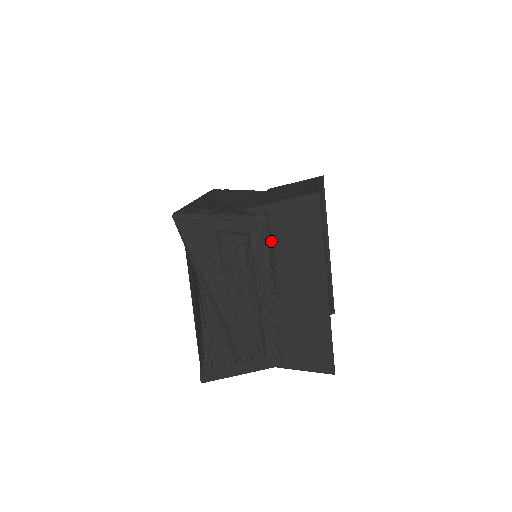
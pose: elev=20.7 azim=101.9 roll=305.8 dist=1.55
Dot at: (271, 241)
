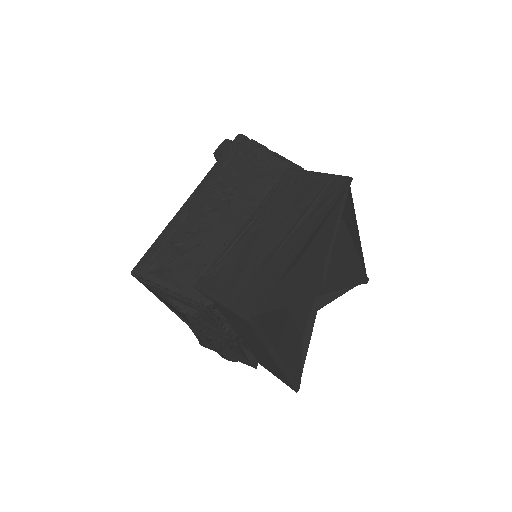
Dot at: (220, 318)
